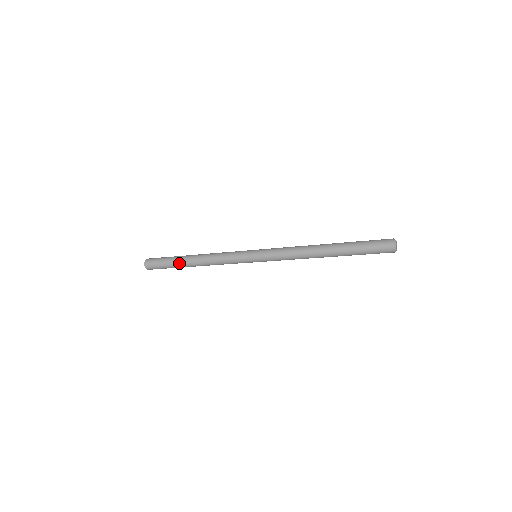
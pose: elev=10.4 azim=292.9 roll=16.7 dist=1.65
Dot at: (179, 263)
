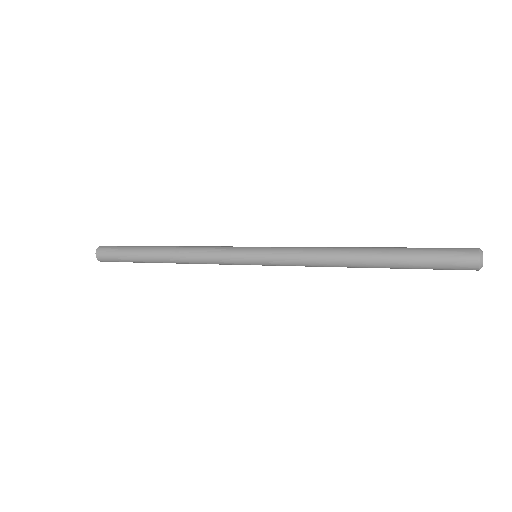
Dot at: (147, 262)
